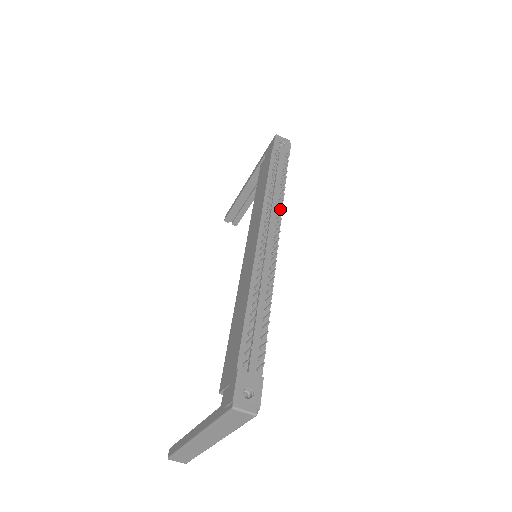
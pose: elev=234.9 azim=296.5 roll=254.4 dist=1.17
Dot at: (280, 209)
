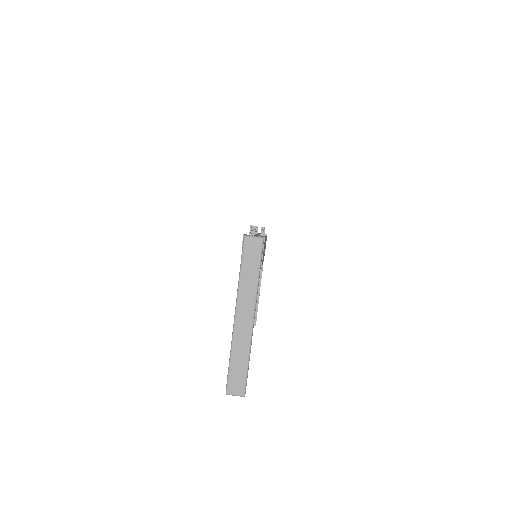
Dot at: occluded
